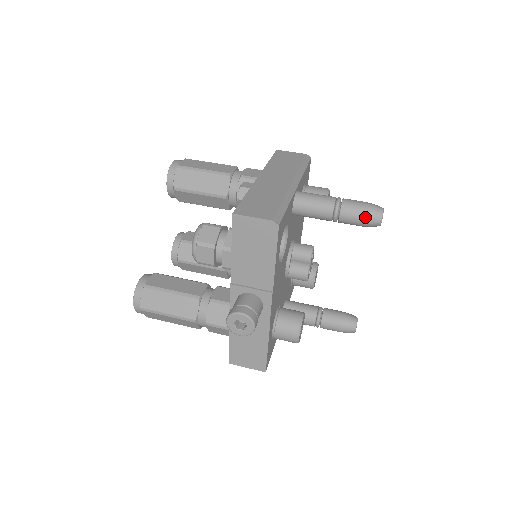
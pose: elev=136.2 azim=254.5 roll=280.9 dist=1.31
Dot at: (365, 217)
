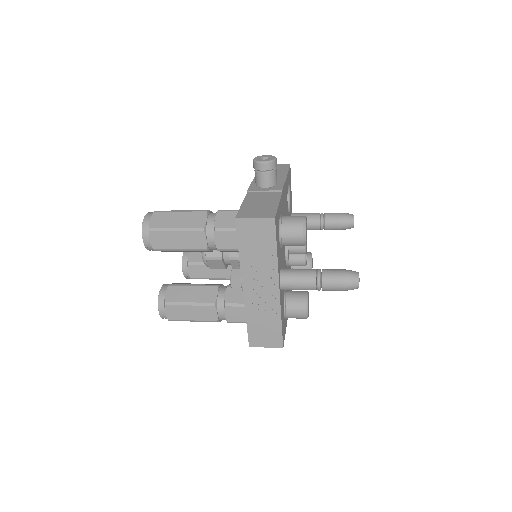
Dot at: (342, 213)
